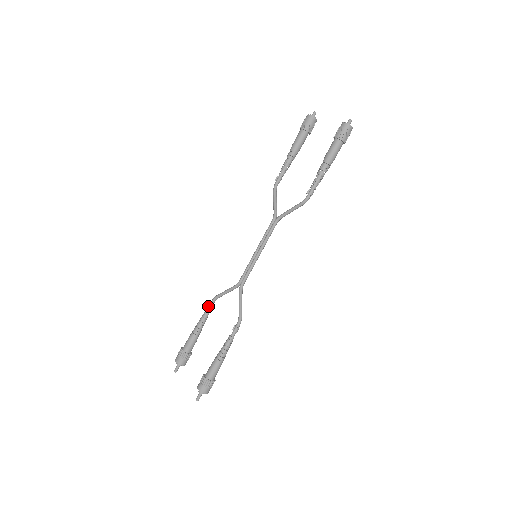
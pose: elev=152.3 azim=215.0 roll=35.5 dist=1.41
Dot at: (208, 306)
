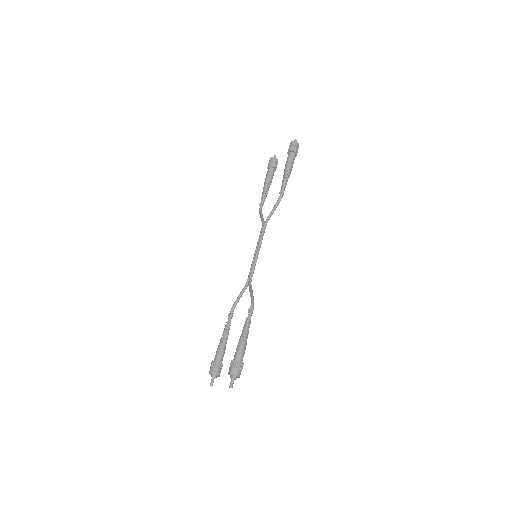
Dot at: (228, 316)
